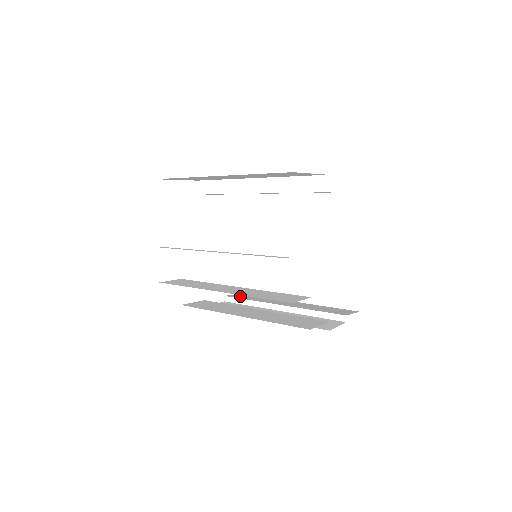
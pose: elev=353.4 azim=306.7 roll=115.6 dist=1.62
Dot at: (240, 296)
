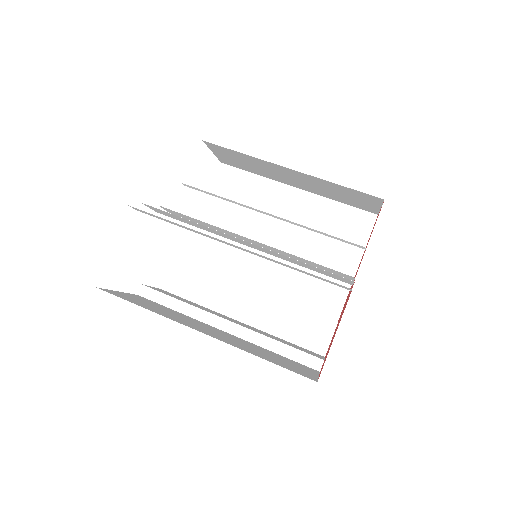
Dot at: (226, 186)
